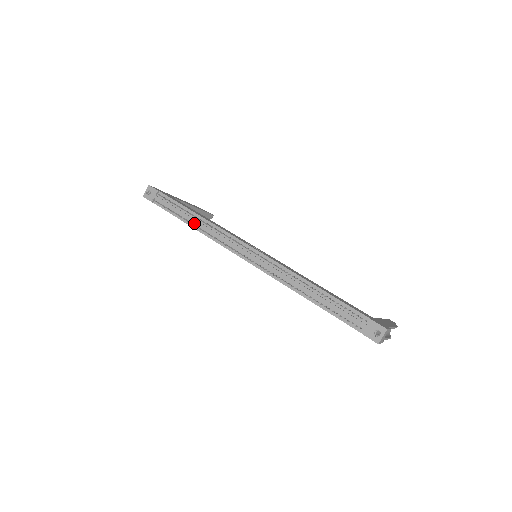
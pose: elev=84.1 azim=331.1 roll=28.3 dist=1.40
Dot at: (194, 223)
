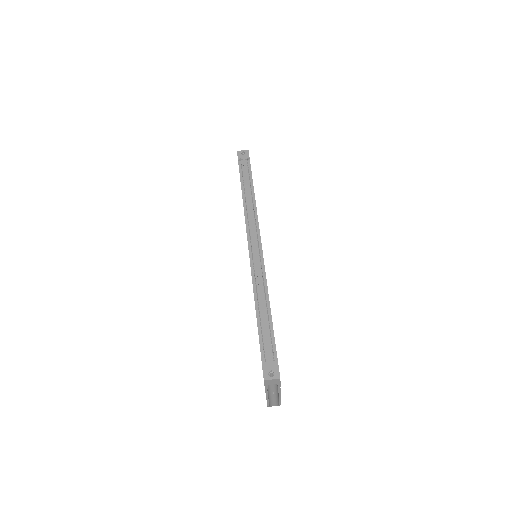
Dot at: (246, 196)
